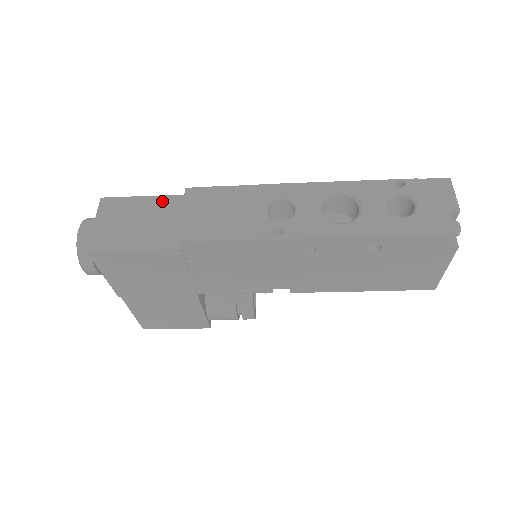
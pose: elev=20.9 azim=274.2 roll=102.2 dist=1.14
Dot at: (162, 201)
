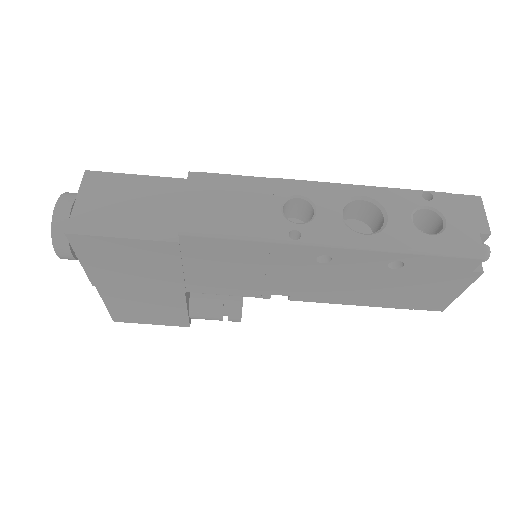
Dot at: (159, 183)
